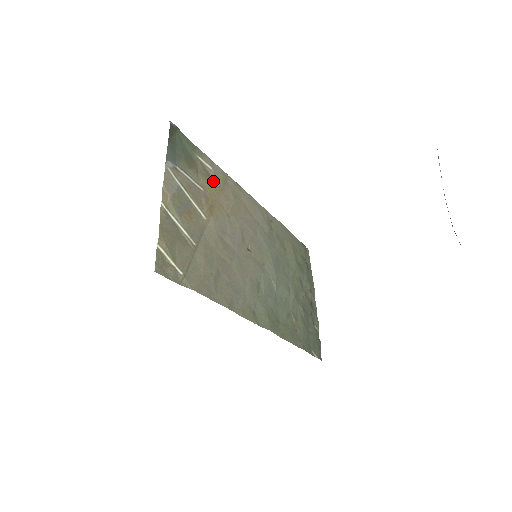
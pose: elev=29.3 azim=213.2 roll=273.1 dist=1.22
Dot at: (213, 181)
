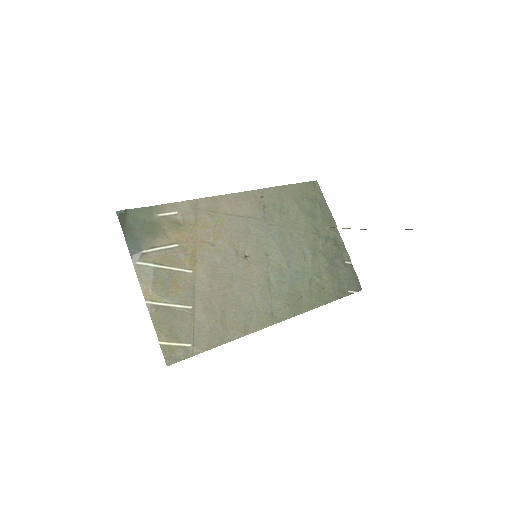
Dot at: (184, 225)
